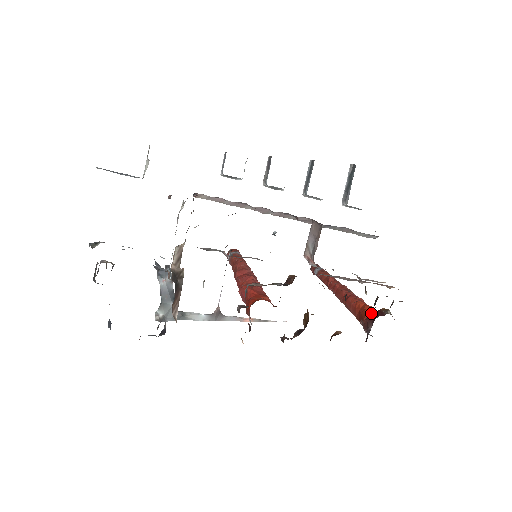
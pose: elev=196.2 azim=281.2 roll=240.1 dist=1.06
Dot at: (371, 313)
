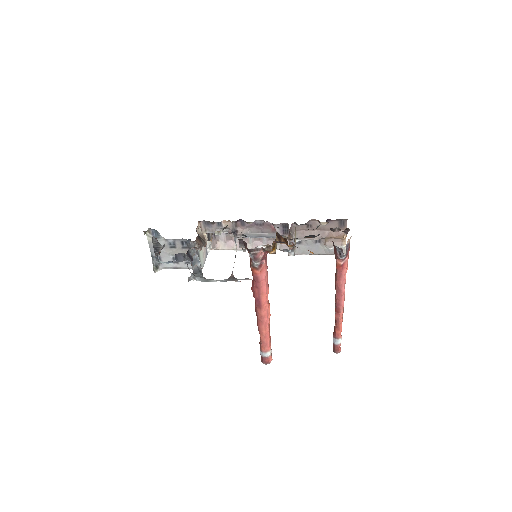
Dot at: occluded
